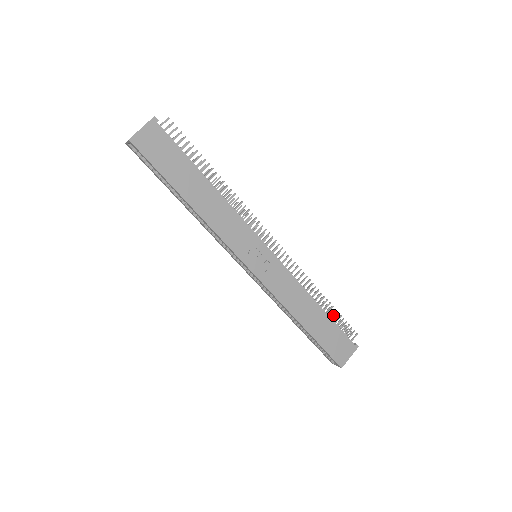
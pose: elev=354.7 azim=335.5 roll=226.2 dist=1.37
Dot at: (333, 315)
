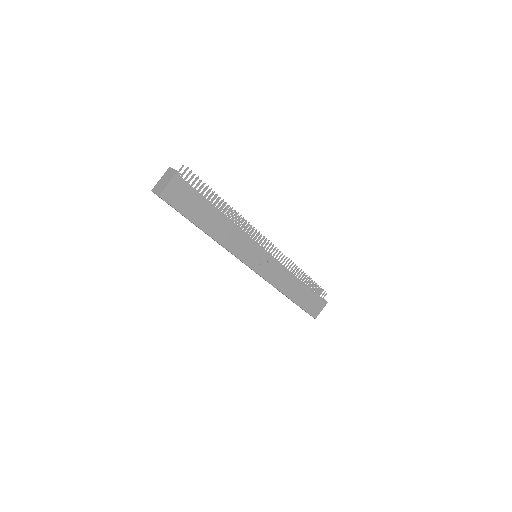
Dot at: occluded
